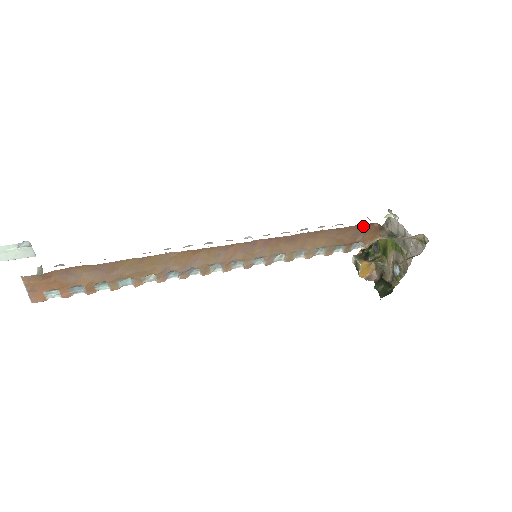
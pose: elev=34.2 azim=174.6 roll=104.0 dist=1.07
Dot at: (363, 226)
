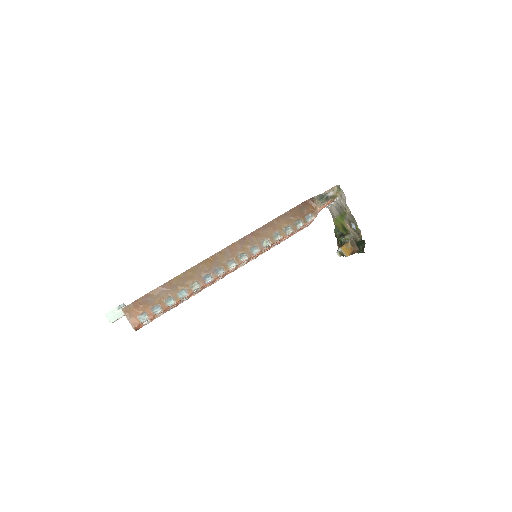
Dot at: (302, 204)
